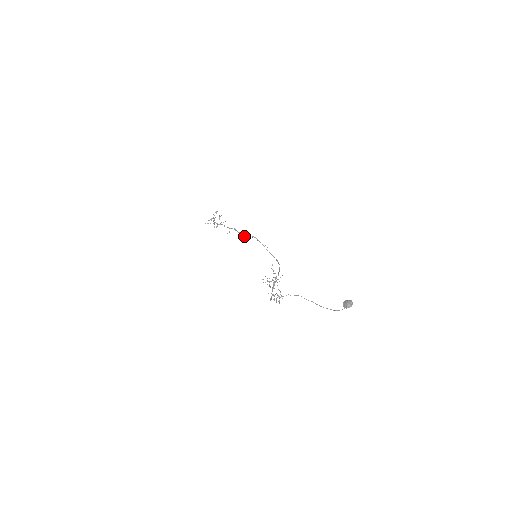
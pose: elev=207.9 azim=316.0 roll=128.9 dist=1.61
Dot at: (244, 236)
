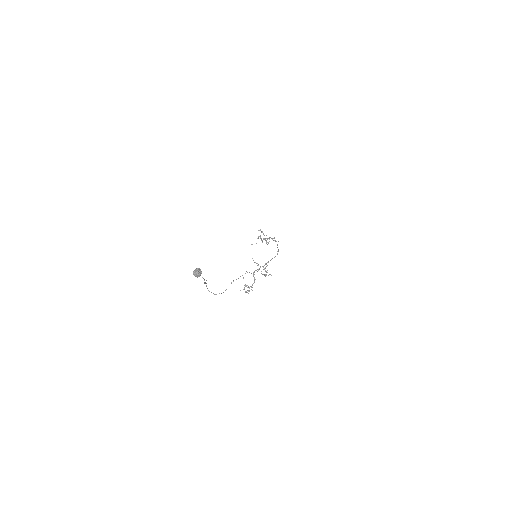
Dot at: occluded
